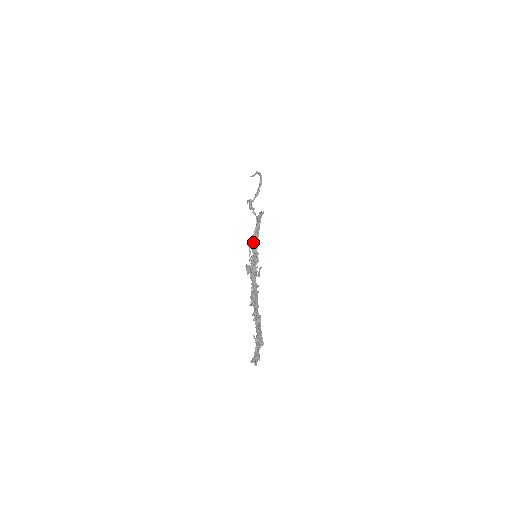
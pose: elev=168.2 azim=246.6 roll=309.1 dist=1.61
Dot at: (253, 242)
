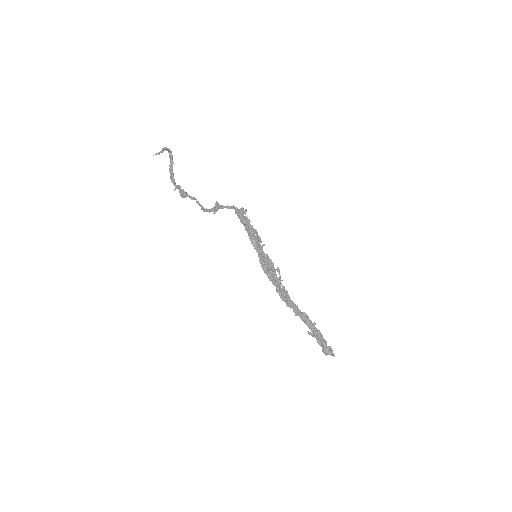
Dot at: (253, 244)
